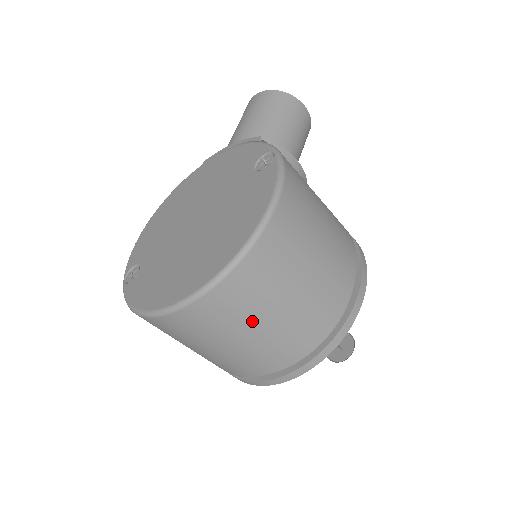
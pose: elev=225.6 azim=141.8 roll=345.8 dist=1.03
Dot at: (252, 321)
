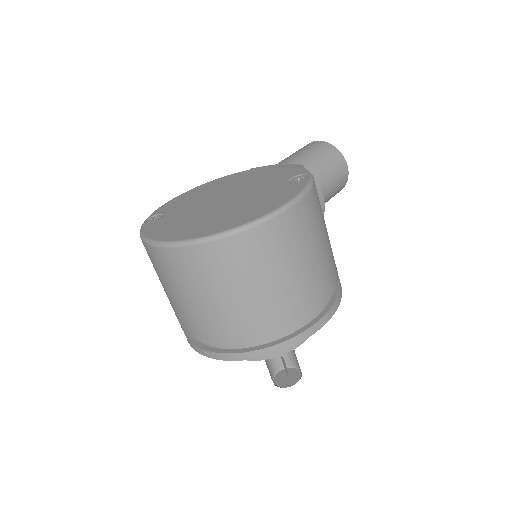
Dot at: (232, 285)
